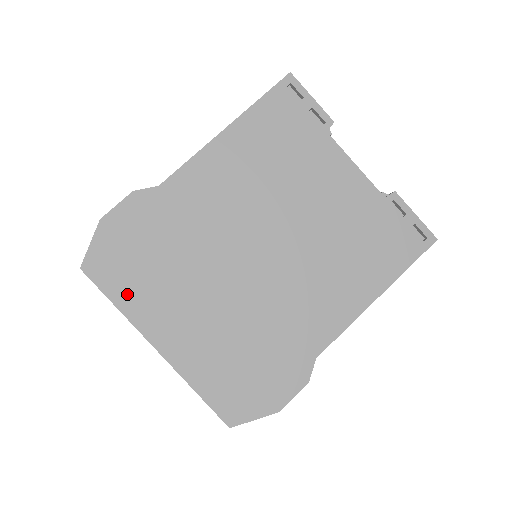
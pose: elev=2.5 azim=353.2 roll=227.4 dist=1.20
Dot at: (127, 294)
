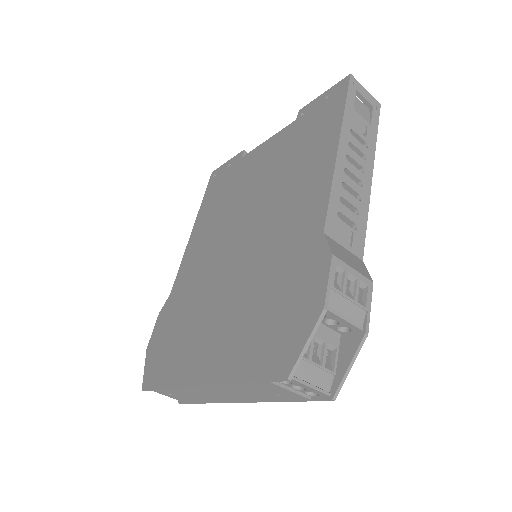
Dot at: (170, 371)
